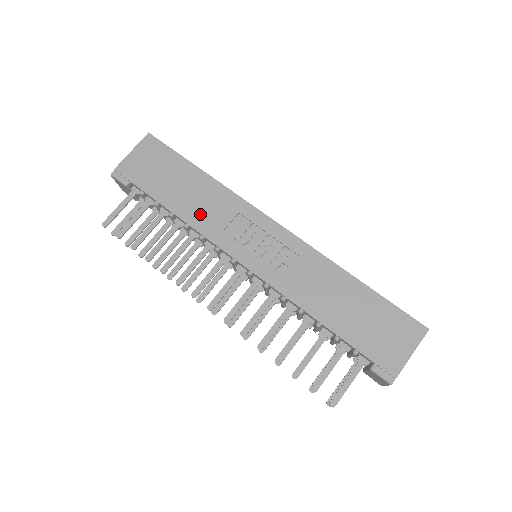
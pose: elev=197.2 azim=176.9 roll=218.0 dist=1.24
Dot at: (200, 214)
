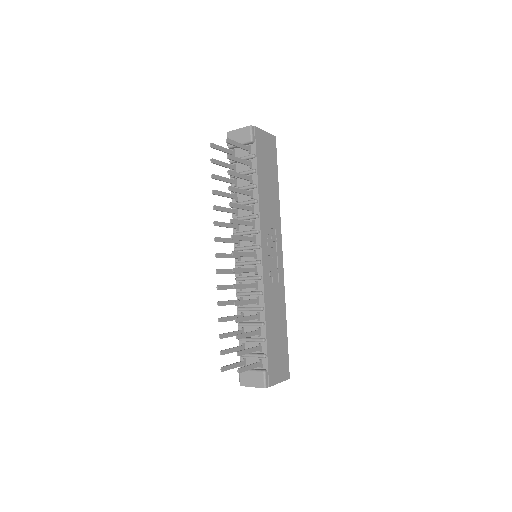
Dot at: (266, 205)
